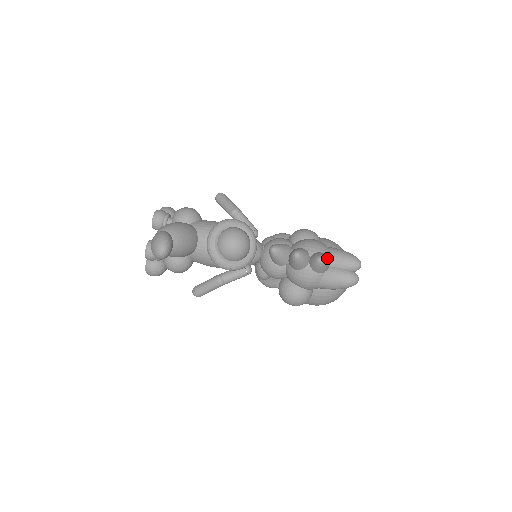
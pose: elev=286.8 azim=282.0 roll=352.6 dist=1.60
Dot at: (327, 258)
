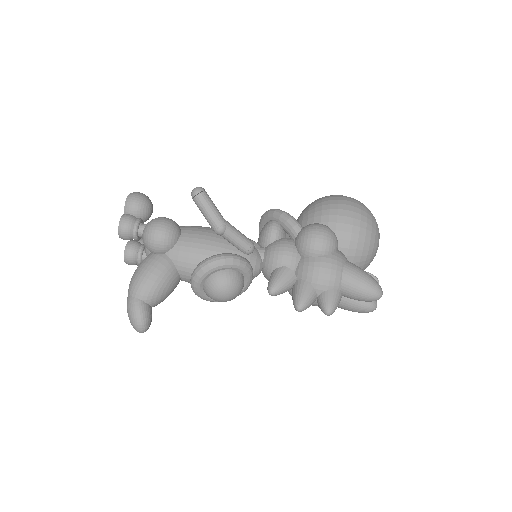
Dot at: (338, 299)
